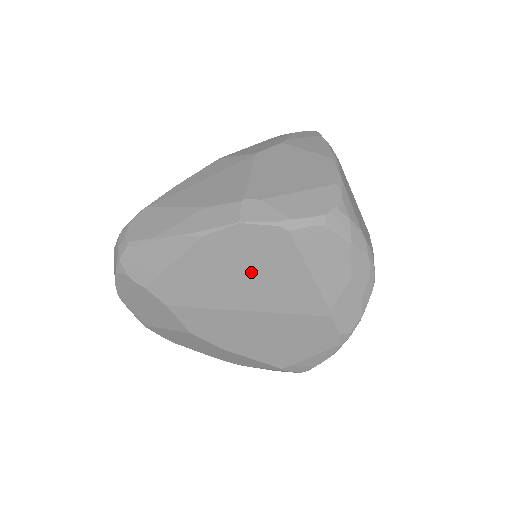
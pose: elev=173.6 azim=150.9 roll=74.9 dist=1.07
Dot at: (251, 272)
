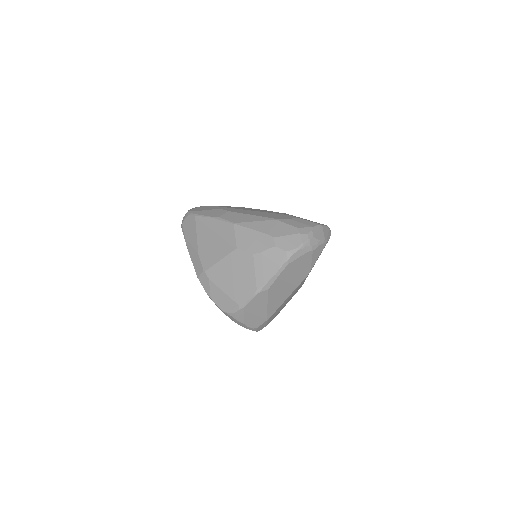
Dot at: occluded
